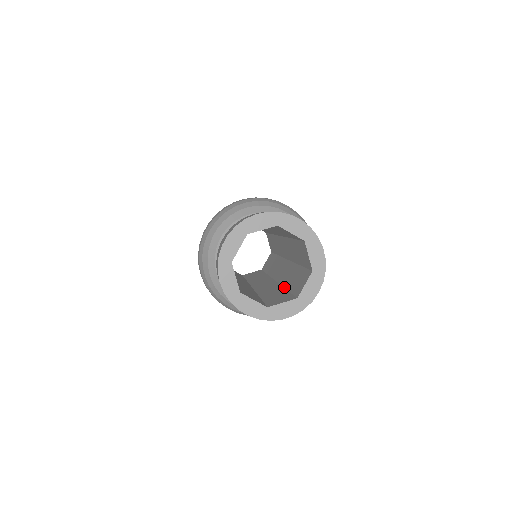
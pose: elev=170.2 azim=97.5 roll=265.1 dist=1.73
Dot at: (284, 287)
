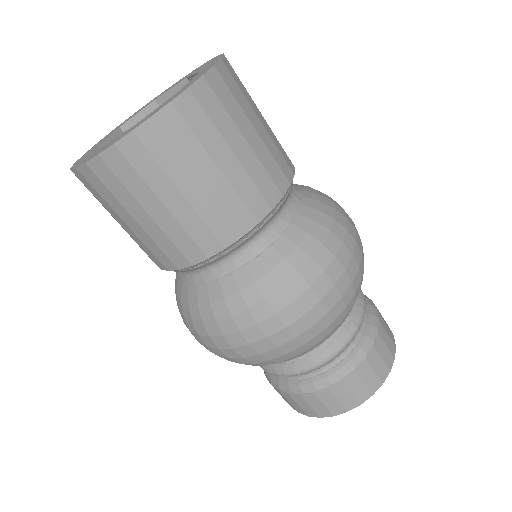
Dot at: occluded
